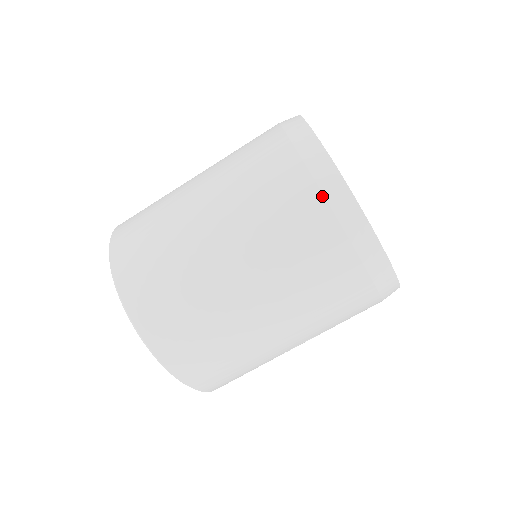
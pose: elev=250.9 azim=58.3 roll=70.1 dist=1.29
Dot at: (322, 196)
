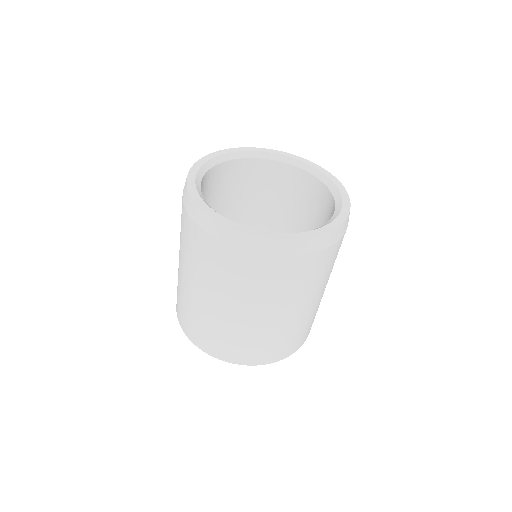
Dot at: (254, 254)
